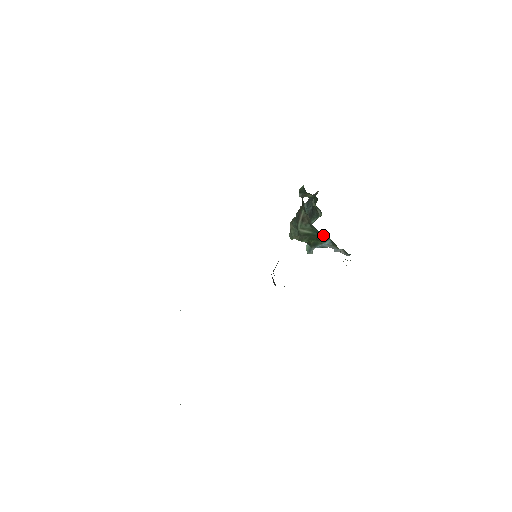
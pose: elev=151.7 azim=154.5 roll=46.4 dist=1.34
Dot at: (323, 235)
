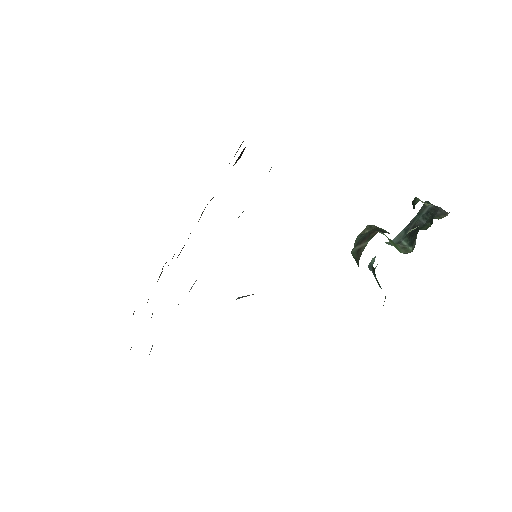
Dot at: occluded
